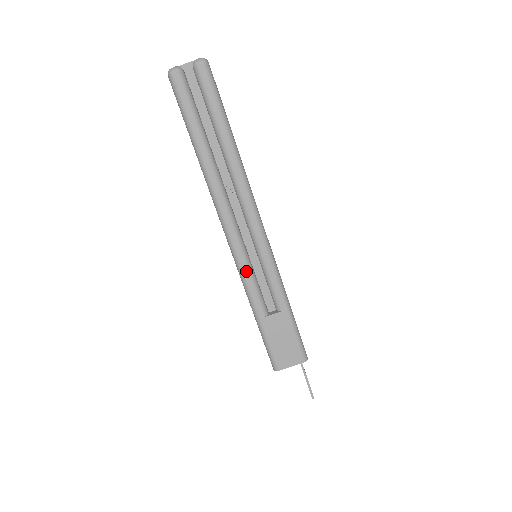
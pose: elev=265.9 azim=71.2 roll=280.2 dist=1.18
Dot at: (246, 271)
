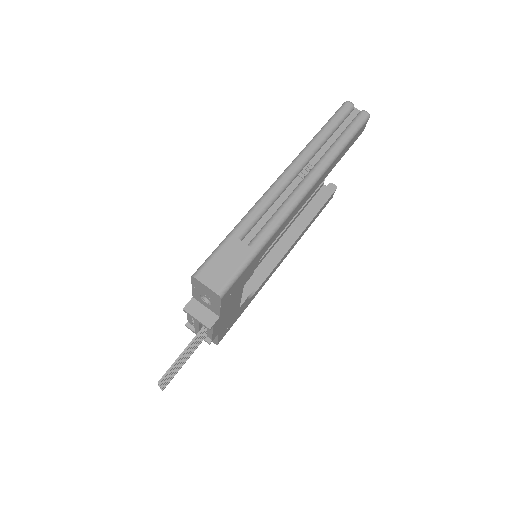
Dot at: (263, 203)
